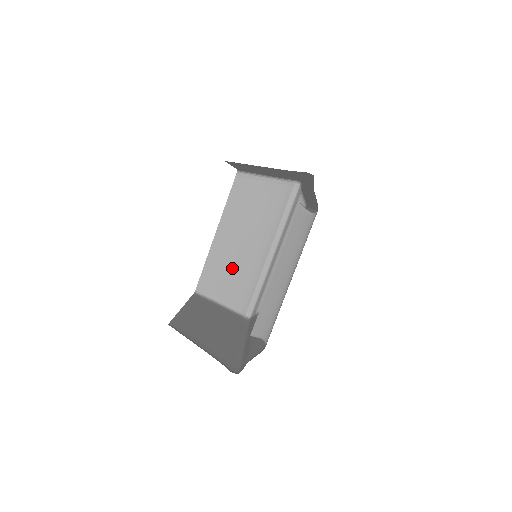
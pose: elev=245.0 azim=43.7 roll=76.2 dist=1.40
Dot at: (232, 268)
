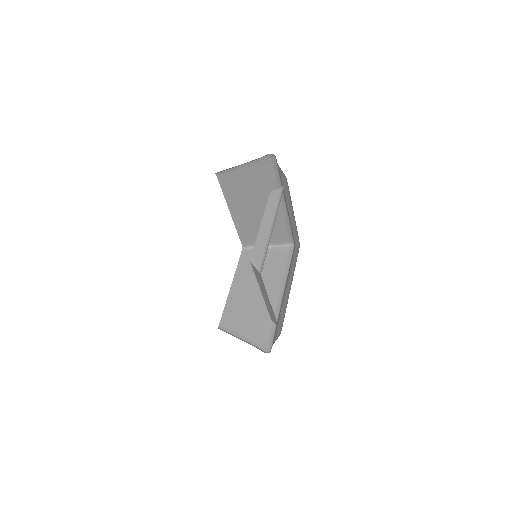
Dot at: (259, 226)
